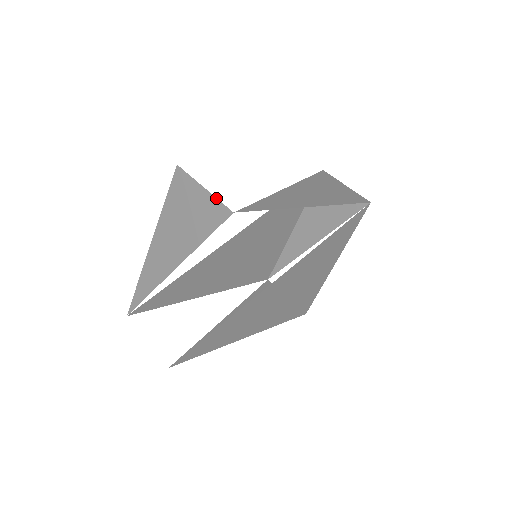
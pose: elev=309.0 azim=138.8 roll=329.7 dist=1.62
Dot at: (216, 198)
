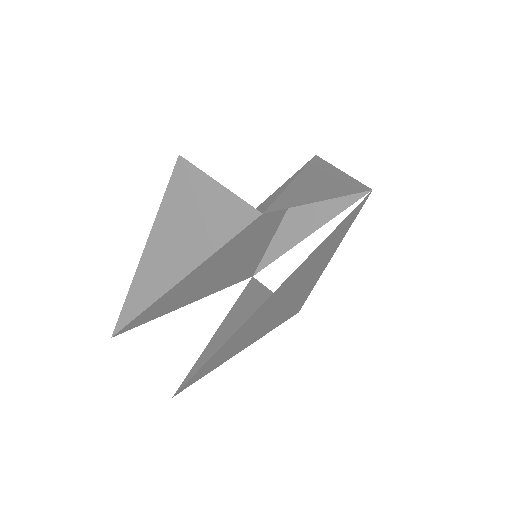
Dot at: (237, 196)
